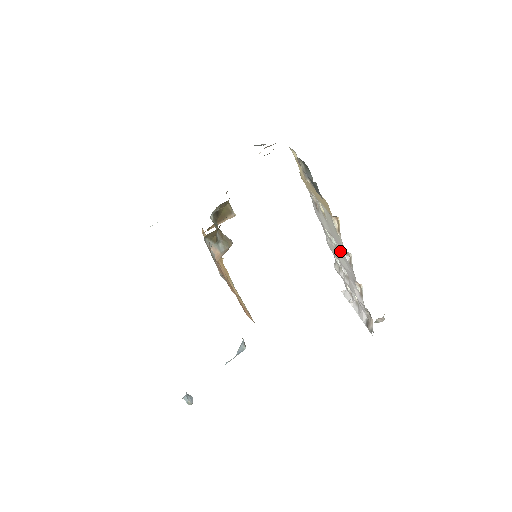
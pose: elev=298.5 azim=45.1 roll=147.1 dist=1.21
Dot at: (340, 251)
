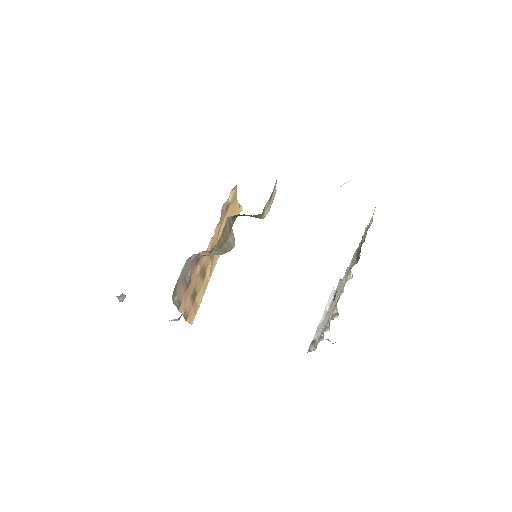
Dot at: occluded
